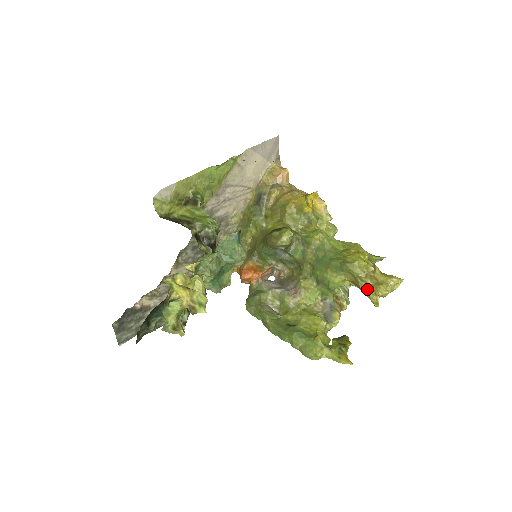
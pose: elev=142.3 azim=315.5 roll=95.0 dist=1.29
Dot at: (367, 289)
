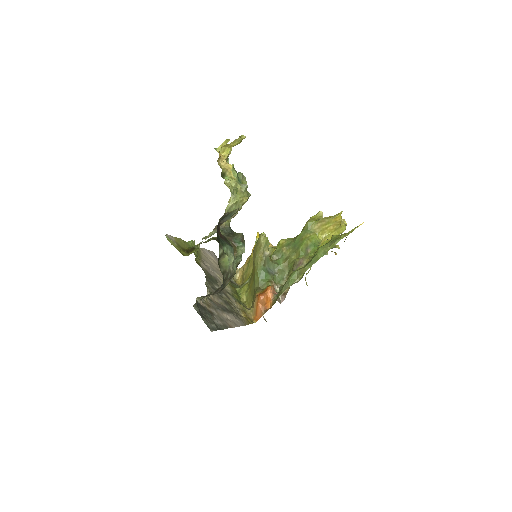
Dot at: (330, 217)
